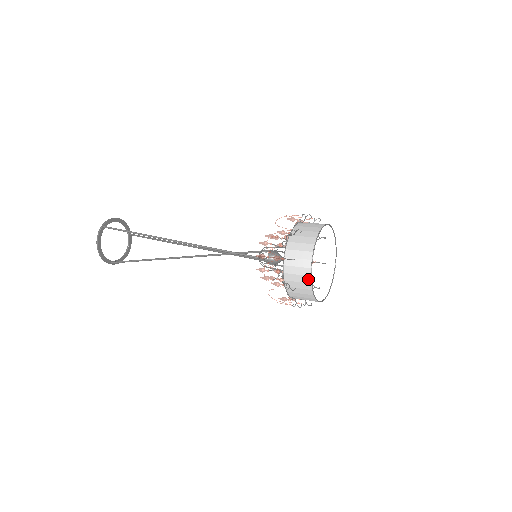
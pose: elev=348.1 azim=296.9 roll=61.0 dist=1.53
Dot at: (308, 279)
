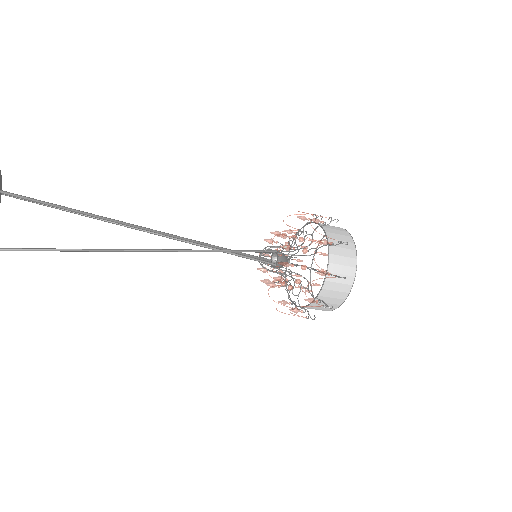
Dot at: (345, 295)
